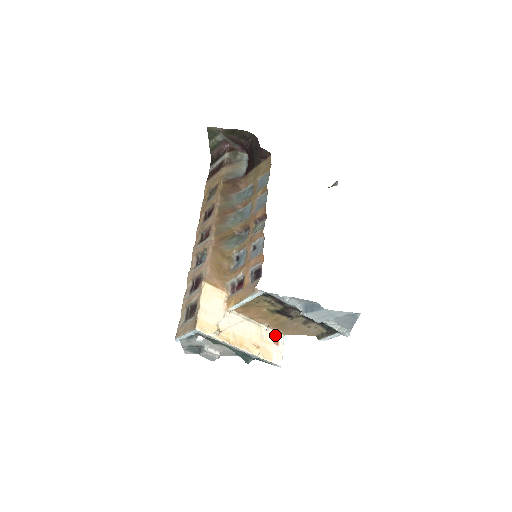
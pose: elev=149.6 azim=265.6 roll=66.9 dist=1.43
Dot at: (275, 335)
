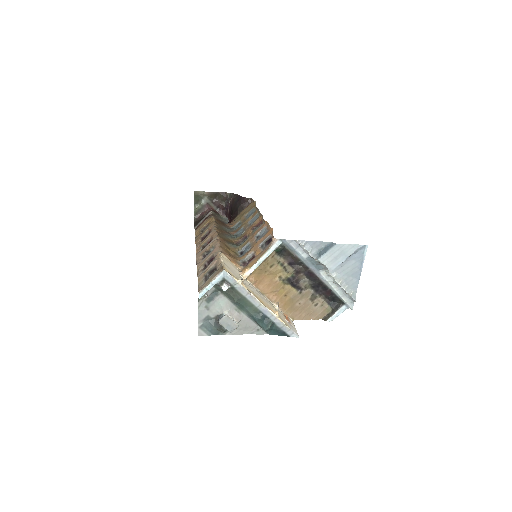
Dot at: (285, 317)
